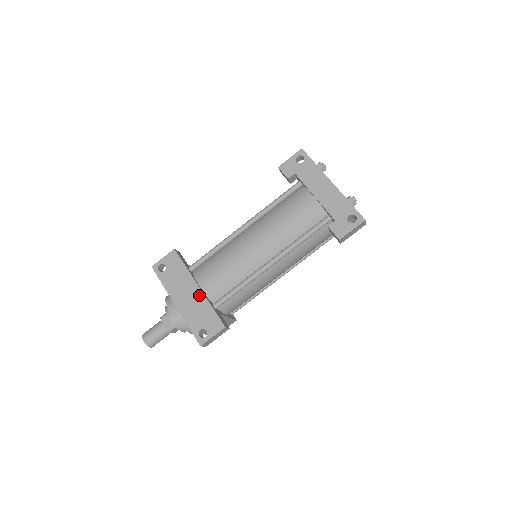
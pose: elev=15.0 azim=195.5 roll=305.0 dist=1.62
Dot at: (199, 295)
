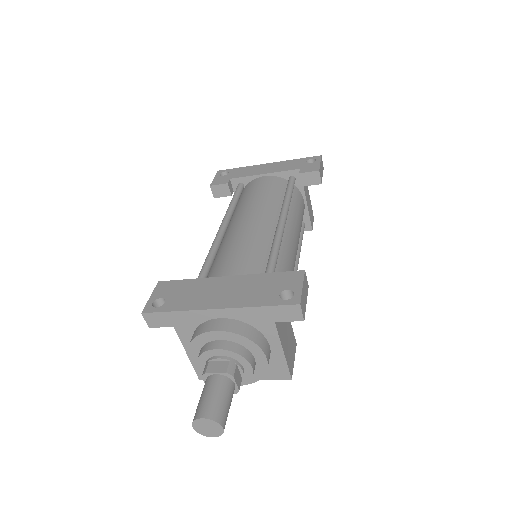
Dot at: (238, 279)
